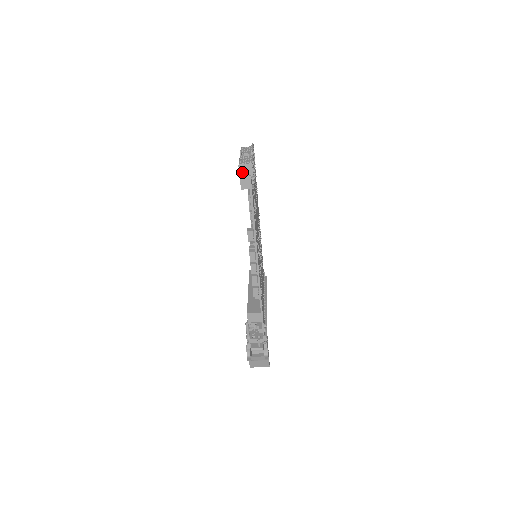
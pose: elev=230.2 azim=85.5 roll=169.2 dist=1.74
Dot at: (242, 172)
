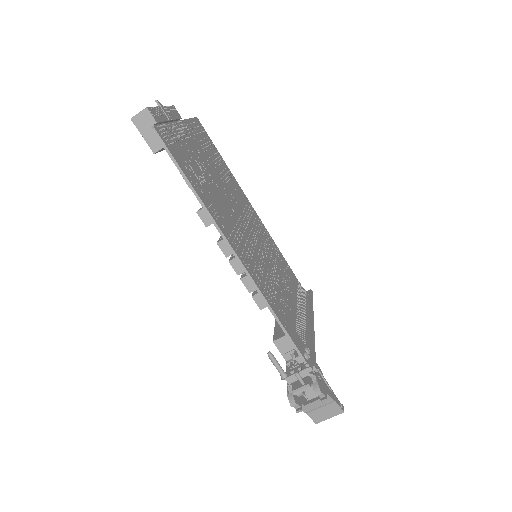
Dot at: (141, 127)
